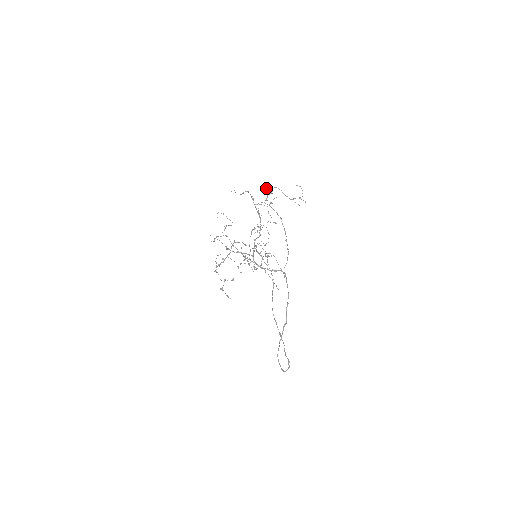
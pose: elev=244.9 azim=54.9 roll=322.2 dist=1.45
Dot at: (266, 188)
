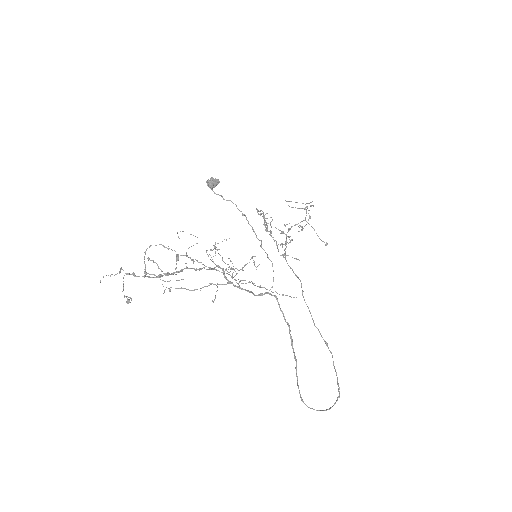
Dot at: occluded
